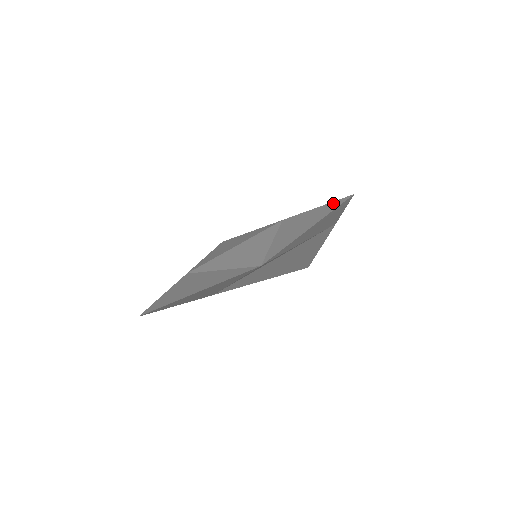
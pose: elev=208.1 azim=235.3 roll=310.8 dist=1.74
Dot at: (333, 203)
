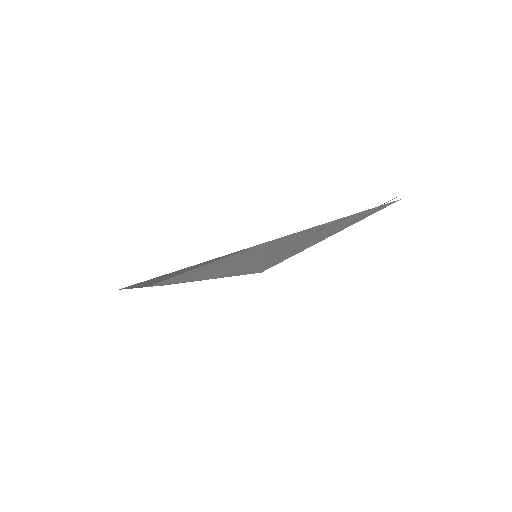
Dot at: occluded
